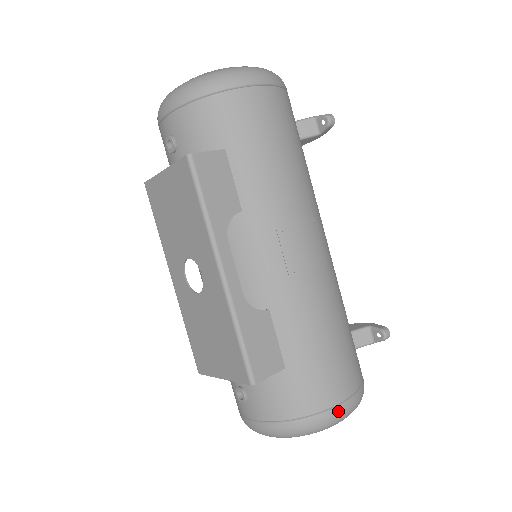
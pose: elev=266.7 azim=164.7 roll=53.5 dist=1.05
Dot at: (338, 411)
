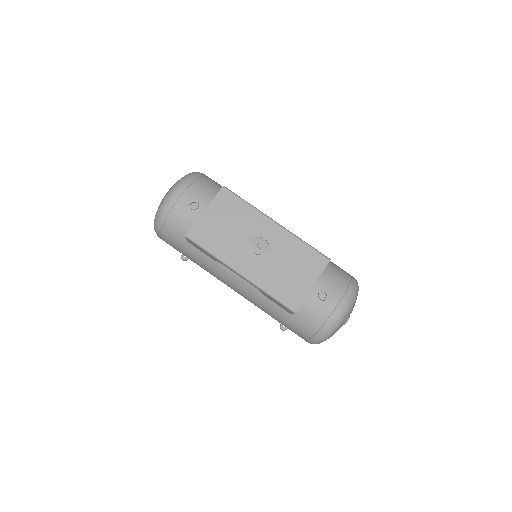
Dot at: occluded
